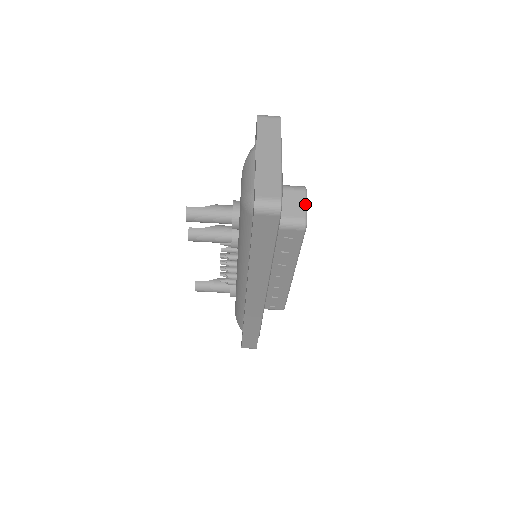
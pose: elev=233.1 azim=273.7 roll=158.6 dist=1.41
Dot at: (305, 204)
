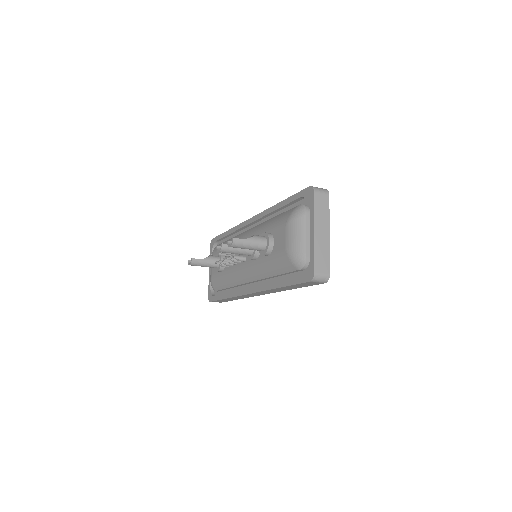
Dot at: occluded
